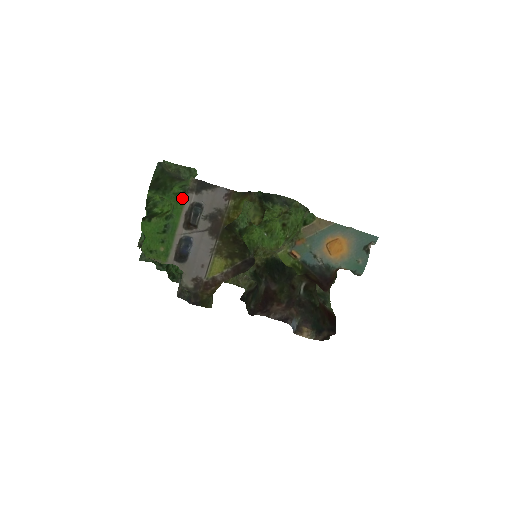
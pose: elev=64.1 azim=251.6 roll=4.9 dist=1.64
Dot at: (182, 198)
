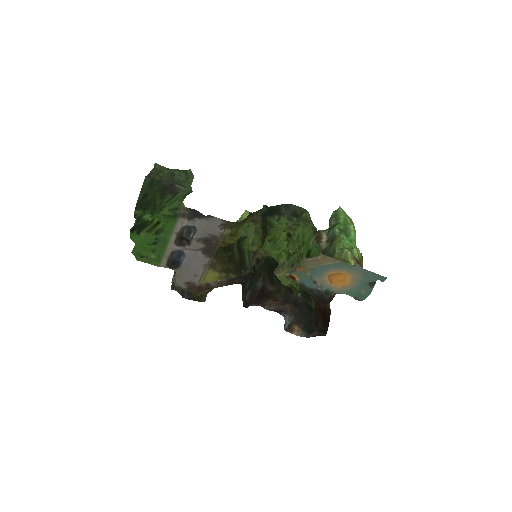
Dot at: (173, 220)
